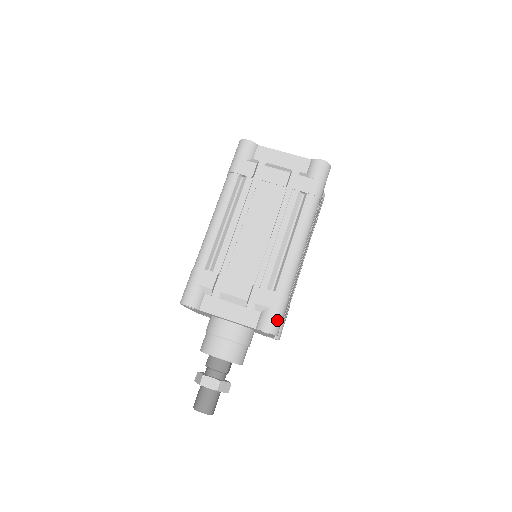
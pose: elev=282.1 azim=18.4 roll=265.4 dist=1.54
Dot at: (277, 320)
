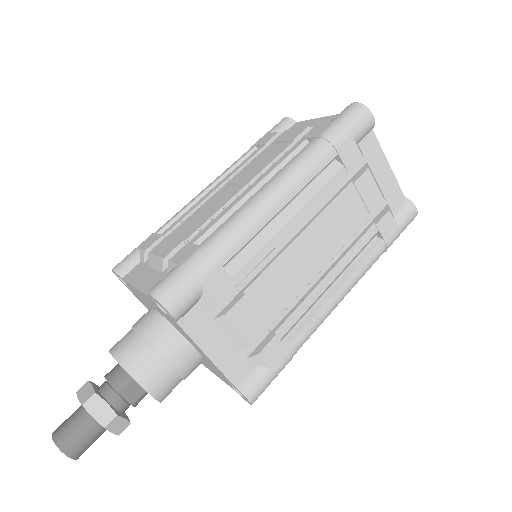
Dot at: (175, 281)
